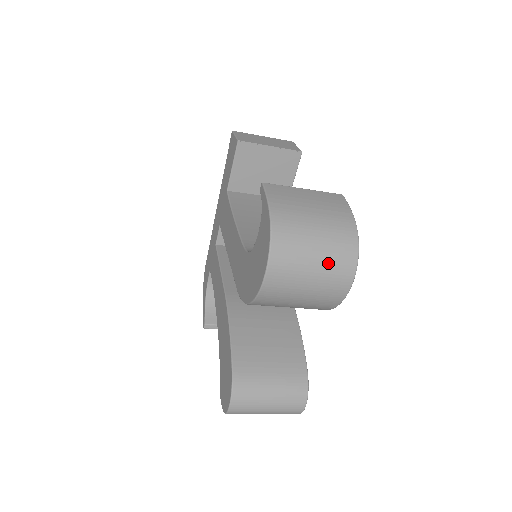
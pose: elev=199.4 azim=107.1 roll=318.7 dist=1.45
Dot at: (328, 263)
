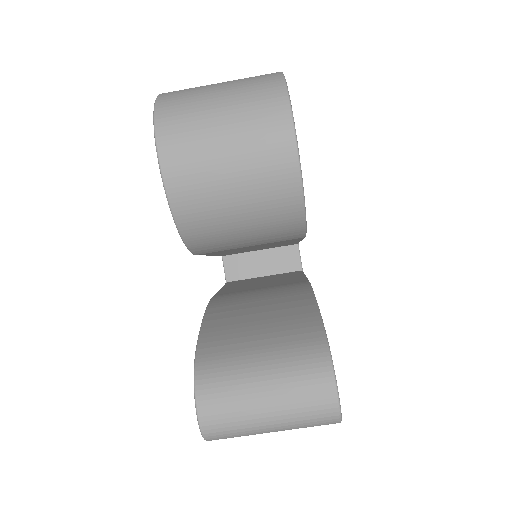
Dot at: (242, 108)
